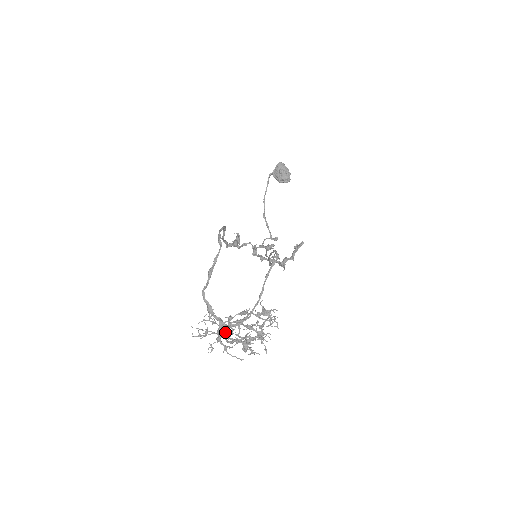
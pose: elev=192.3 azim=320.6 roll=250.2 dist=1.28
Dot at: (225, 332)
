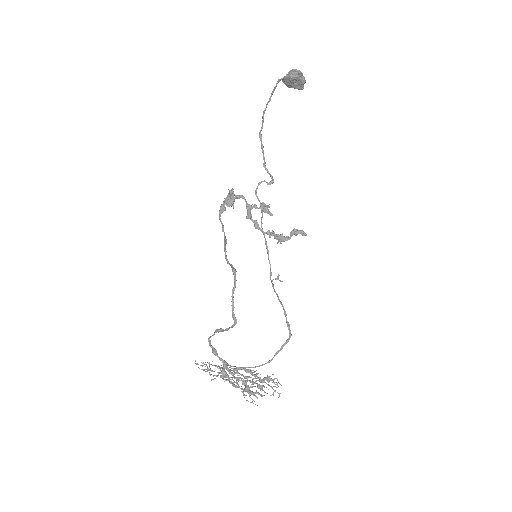
Dot at: (227, 368)
